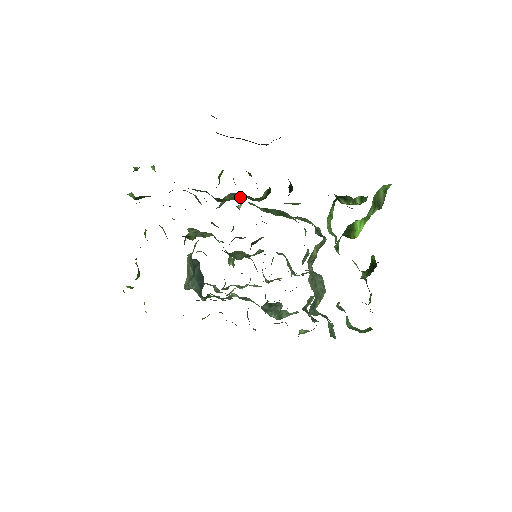
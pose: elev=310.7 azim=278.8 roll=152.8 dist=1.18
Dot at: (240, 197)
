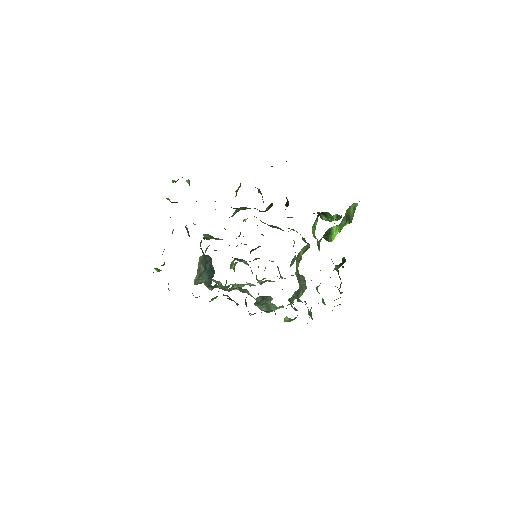
Dot at: occluded
